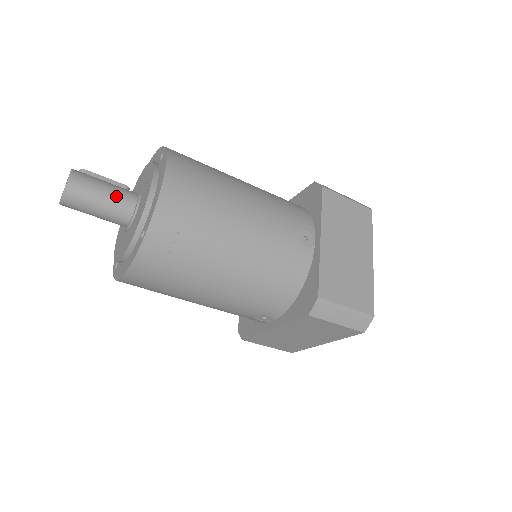
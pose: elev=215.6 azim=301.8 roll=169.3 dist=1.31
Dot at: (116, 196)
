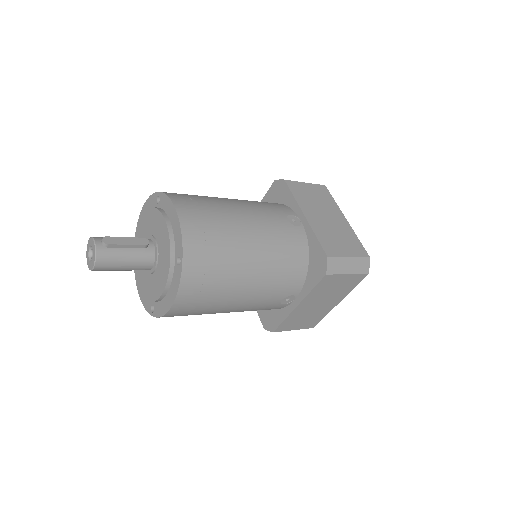
Dot at: (135, 268)
